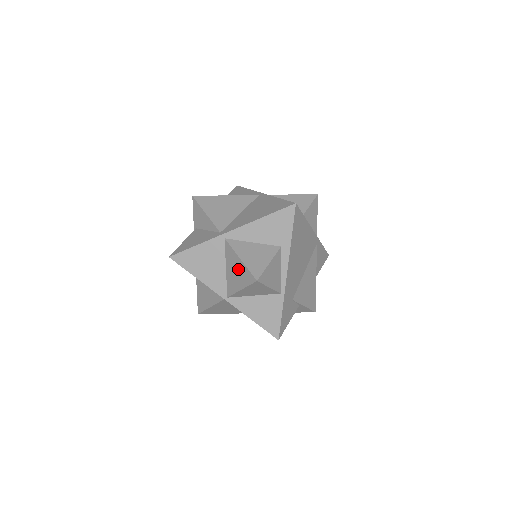
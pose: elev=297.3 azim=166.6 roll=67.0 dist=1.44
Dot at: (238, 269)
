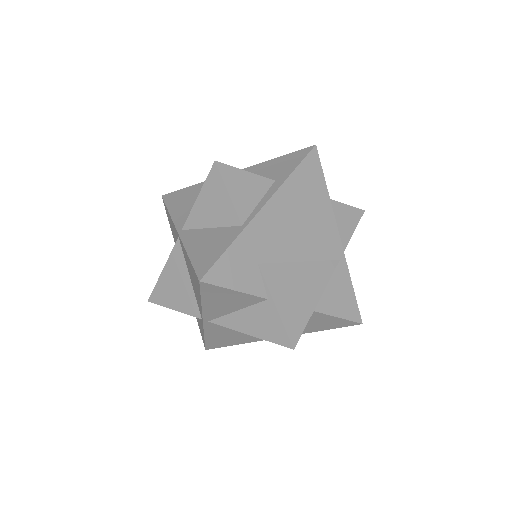
Dot at: occluded
